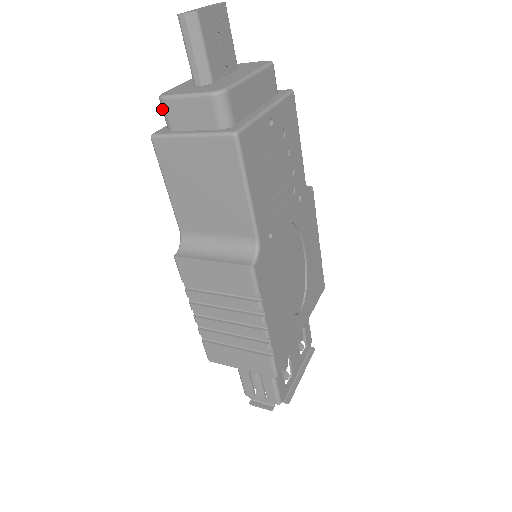
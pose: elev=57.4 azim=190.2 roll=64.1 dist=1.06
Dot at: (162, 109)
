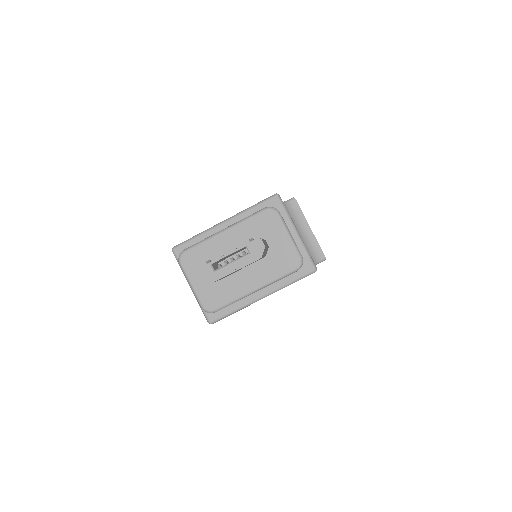
Dot at: occluded
